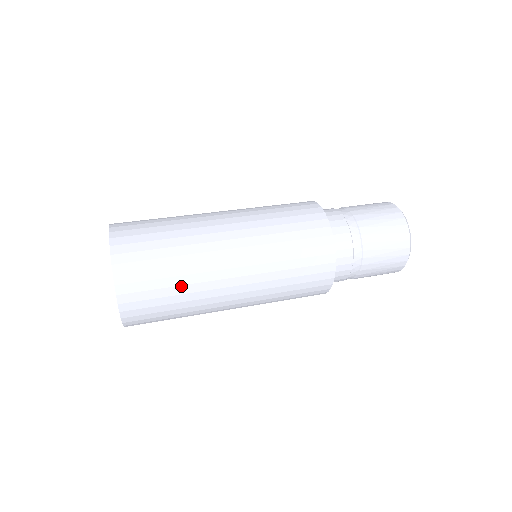
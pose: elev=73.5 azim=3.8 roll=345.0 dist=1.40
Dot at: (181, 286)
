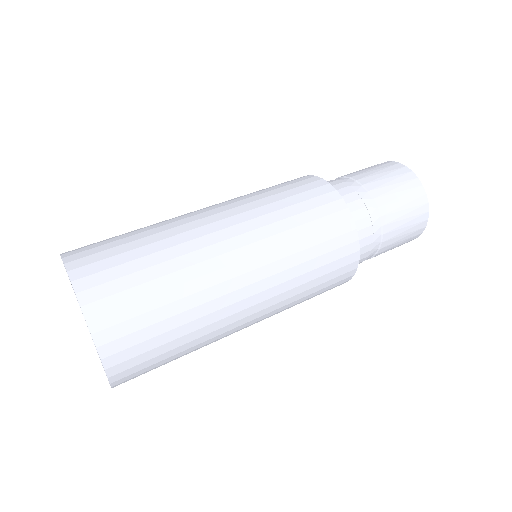
Dot at: (157, 253)
